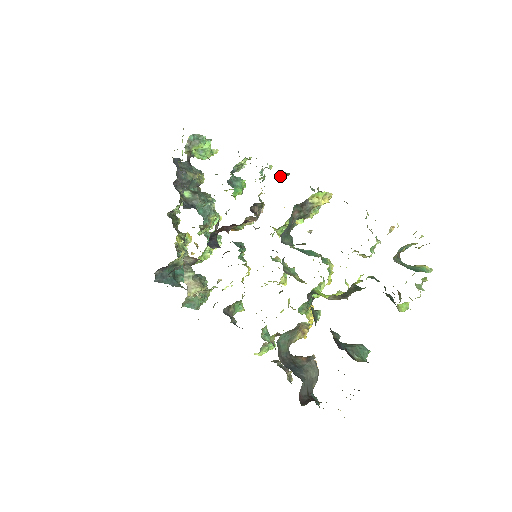
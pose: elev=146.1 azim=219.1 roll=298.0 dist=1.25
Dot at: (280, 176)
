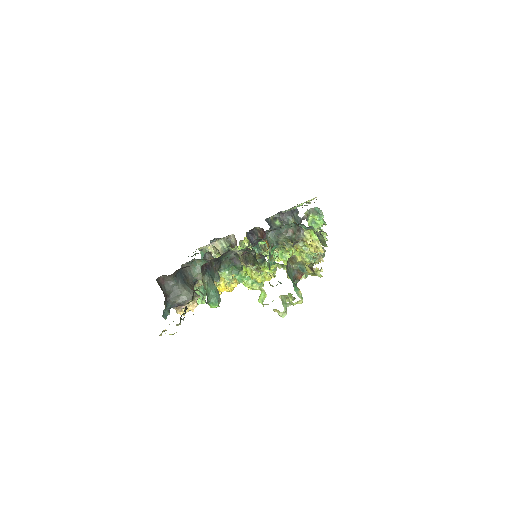
Dot at: (318, 235)
